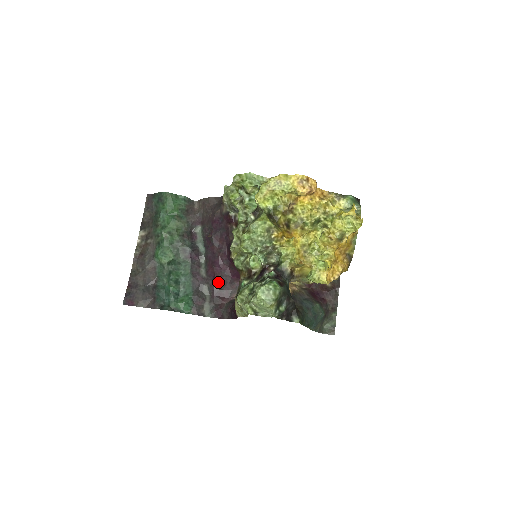
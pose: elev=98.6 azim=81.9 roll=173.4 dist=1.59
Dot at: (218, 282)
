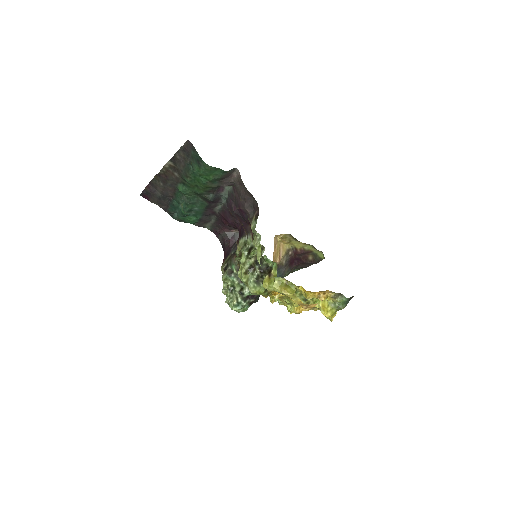
Dot at: occluded
